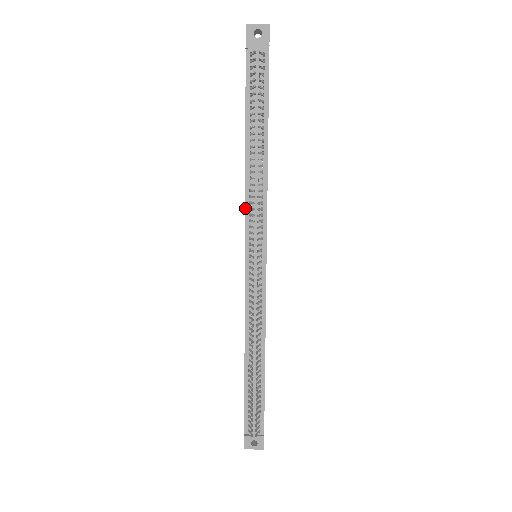
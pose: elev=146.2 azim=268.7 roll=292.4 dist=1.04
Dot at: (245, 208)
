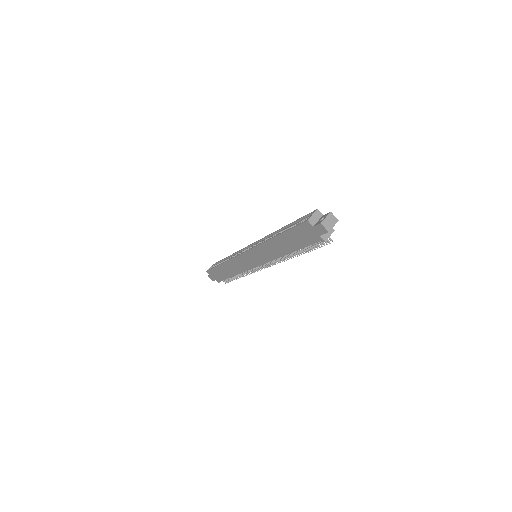
Dot at: occluded
